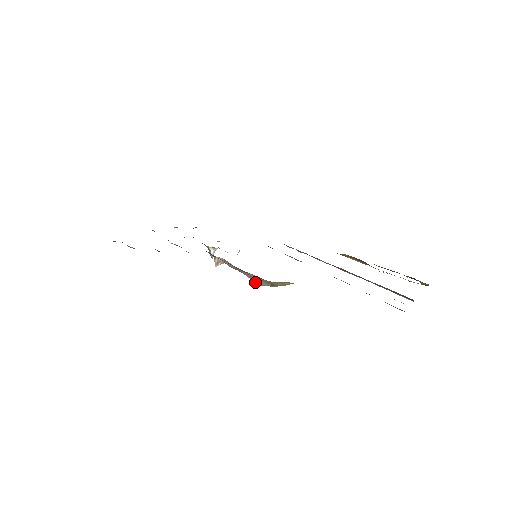
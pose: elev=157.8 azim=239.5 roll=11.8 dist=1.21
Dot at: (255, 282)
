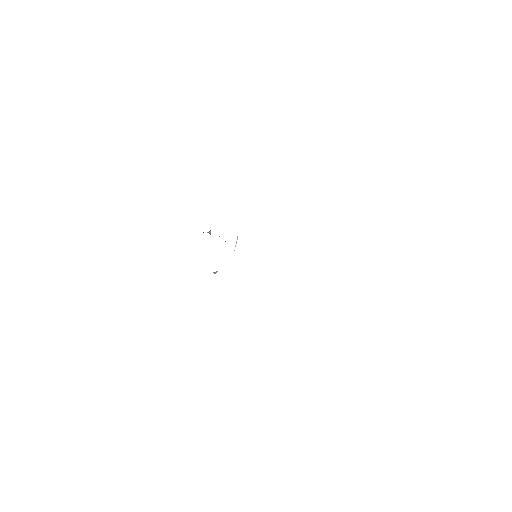
Dot at: occluded
